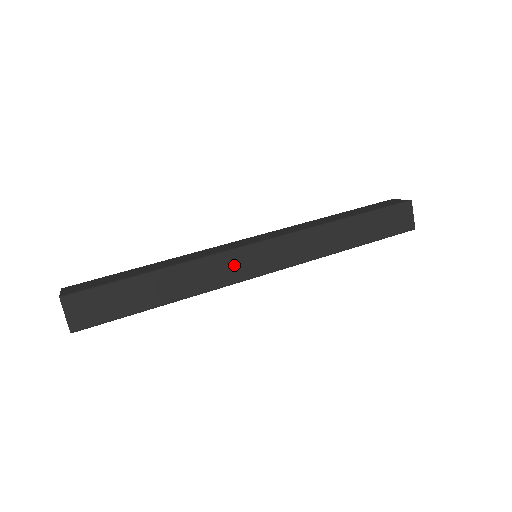
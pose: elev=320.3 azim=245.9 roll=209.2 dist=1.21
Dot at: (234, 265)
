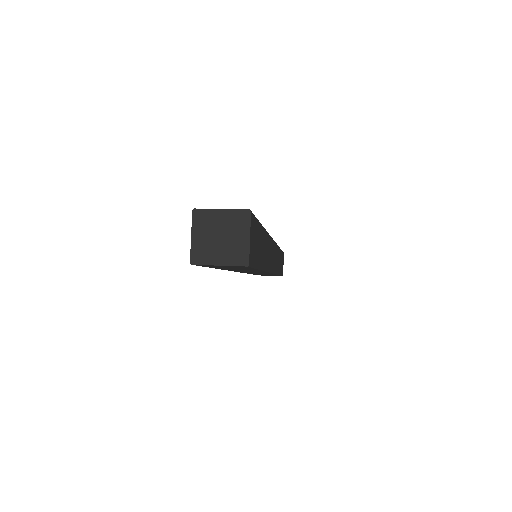
Dot at: (271, 253)
